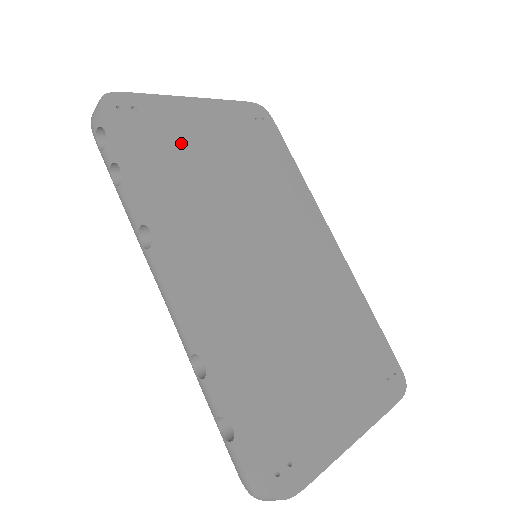
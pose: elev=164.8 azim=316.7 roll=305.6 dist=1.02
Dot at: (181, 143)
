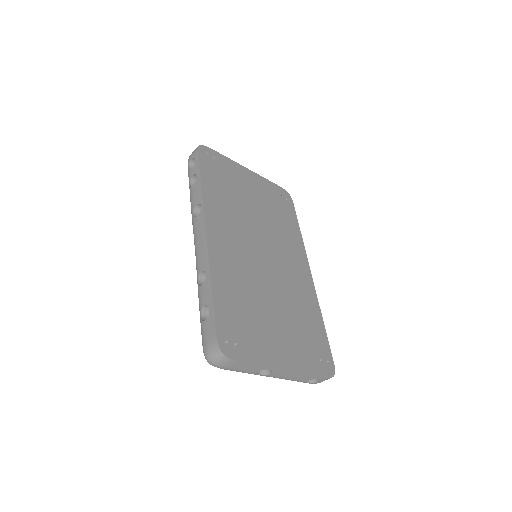
Dot at: (233, 182)
